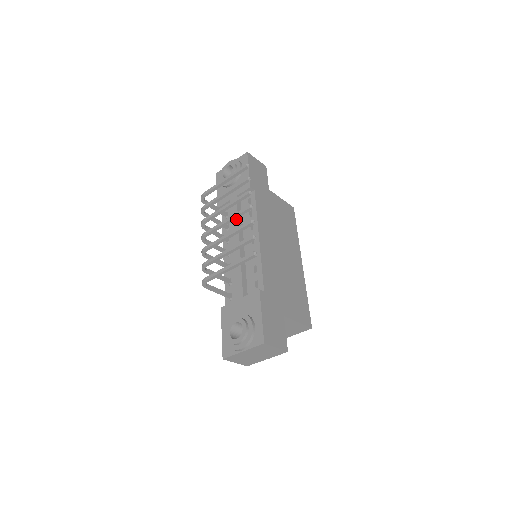
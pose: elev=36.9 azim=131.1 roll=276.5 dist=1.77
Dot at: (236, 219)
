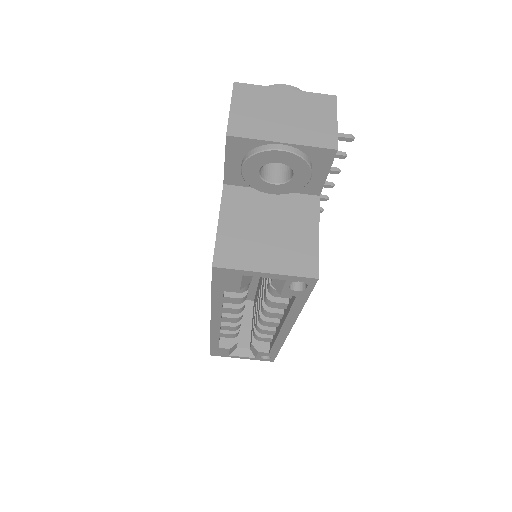
Dot at: occluded
